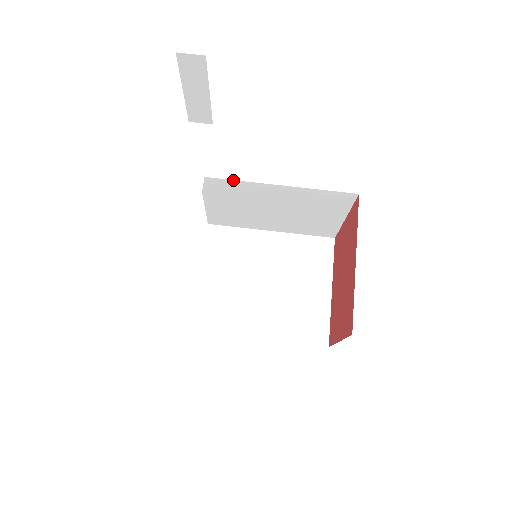
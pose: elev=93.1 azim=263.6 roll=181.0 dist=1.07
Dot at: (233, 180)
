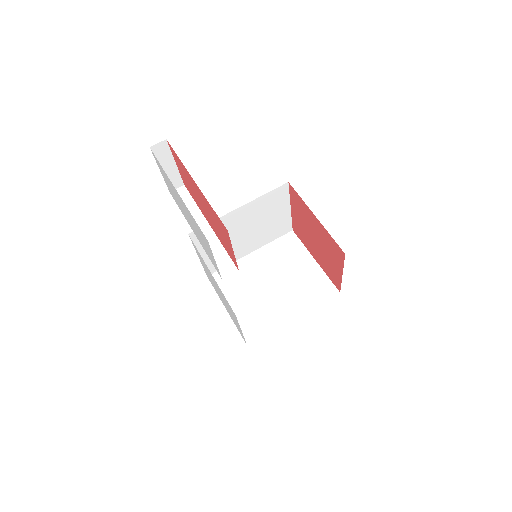
Dot at: occluded
